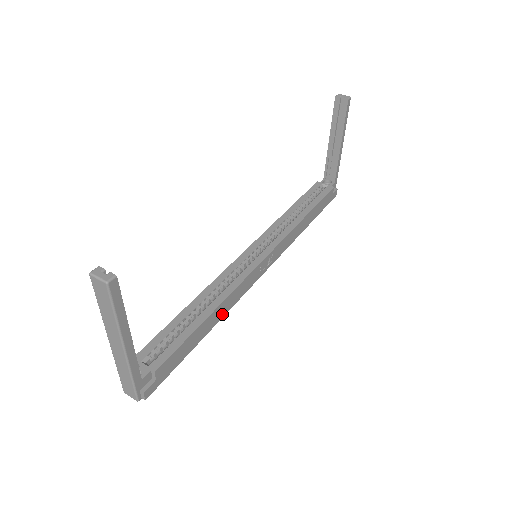
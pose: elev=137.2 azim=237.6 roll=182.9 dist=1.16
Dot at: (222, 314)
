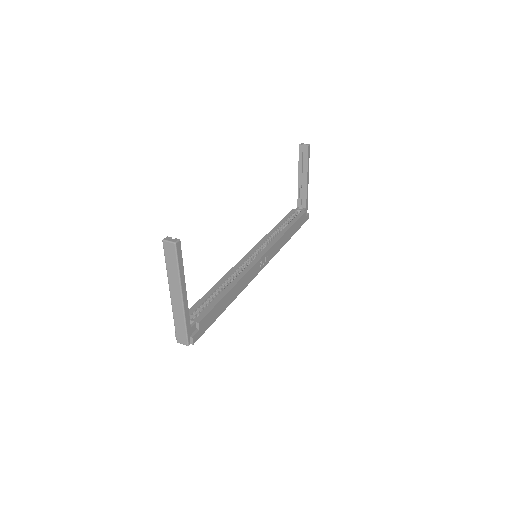
Dot at: (238, 293)
